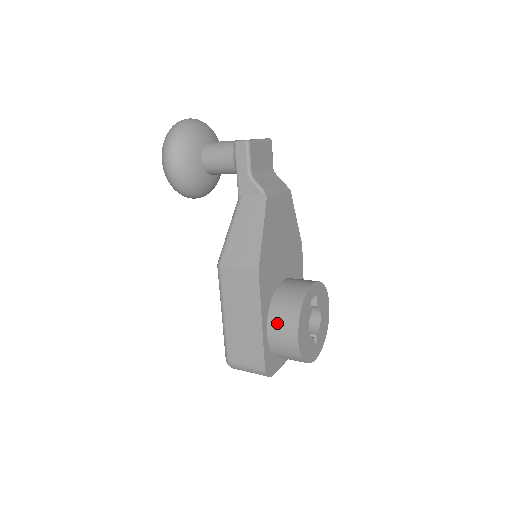
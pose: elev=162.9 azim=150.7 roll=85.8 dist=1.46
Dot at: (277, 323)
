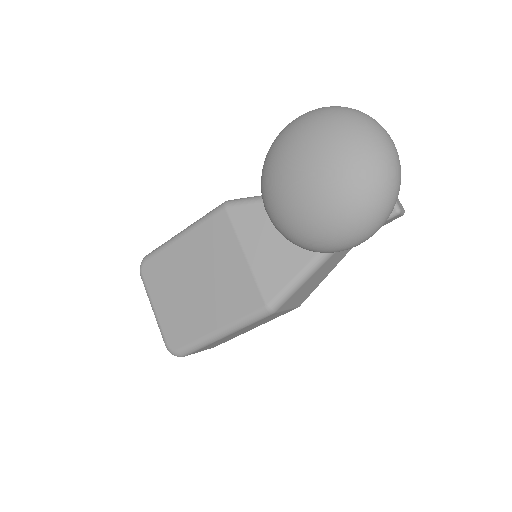
Dot at: occluded
